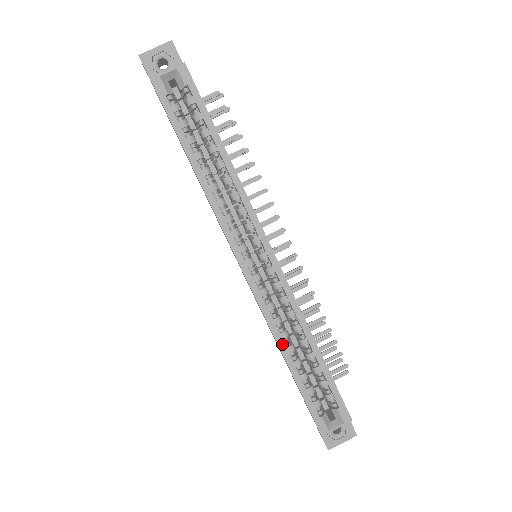
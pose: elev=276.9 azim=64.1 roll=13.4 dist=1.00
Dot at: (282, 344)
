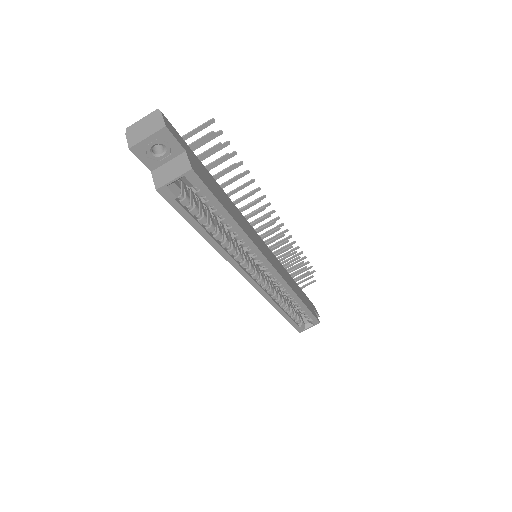
Dot at: (278, 307)
